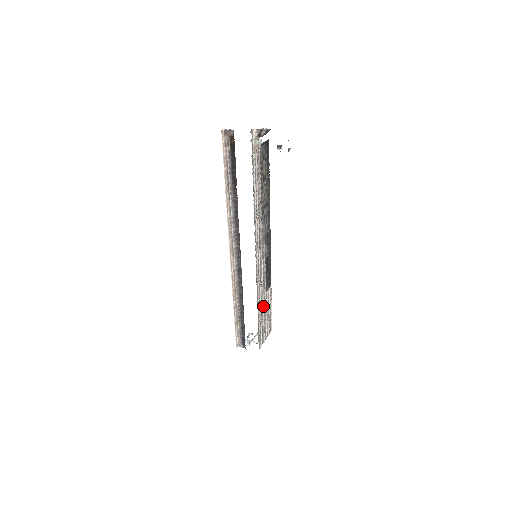
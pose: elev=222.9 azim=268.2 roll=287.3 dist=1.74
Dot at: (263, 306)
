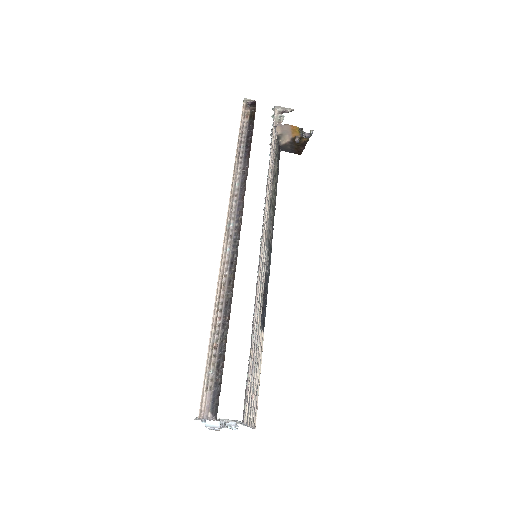
Dot at: (255, 343)
